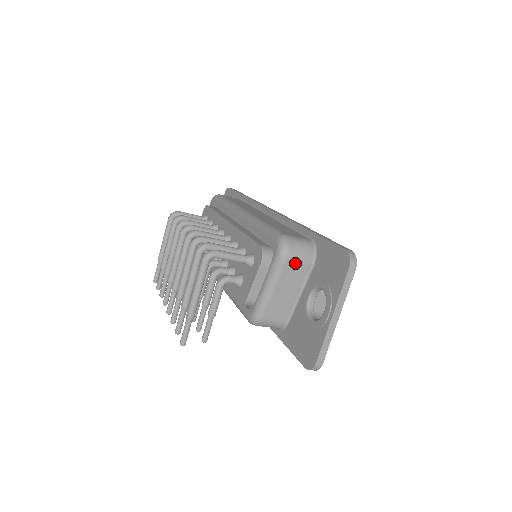
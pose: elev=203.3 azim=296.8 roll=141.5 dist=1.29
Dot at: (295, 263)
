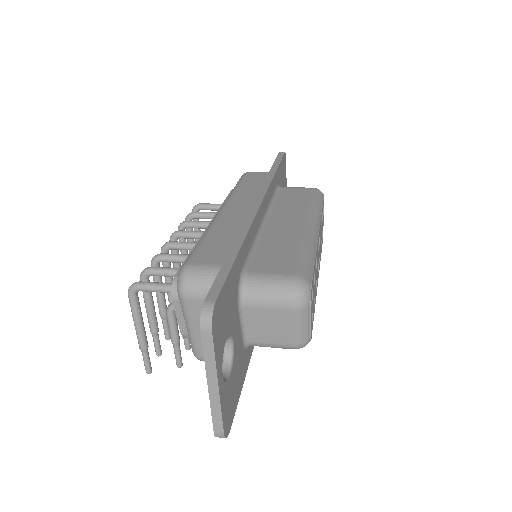
Dot at: (198, 301)
